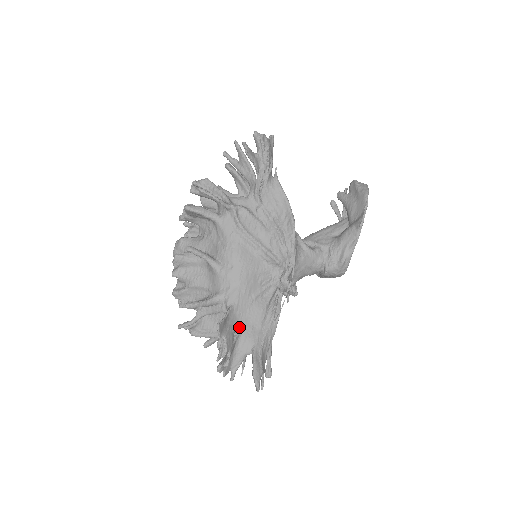
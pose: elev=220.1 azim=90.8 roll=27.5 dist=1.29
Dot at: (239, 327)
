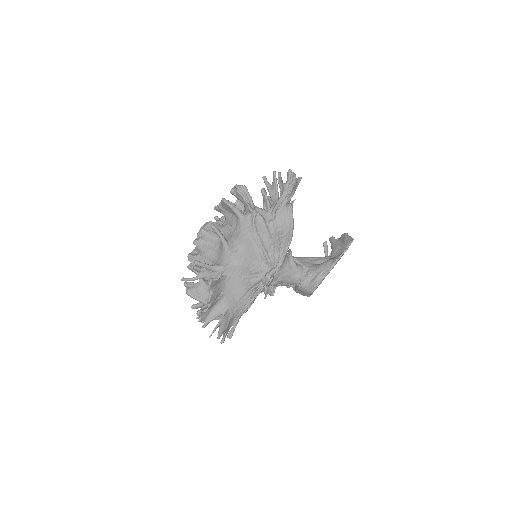
Dot at: (224, 293)
